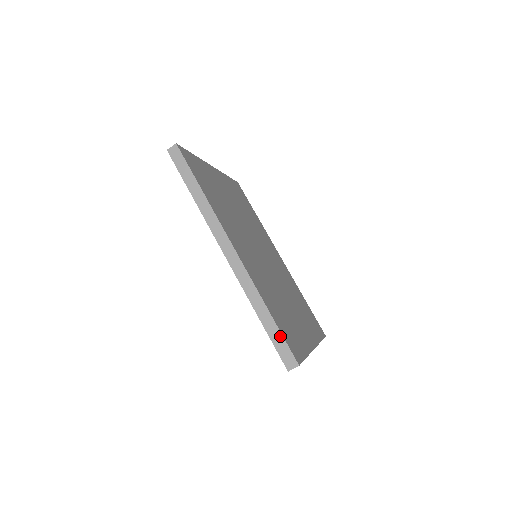
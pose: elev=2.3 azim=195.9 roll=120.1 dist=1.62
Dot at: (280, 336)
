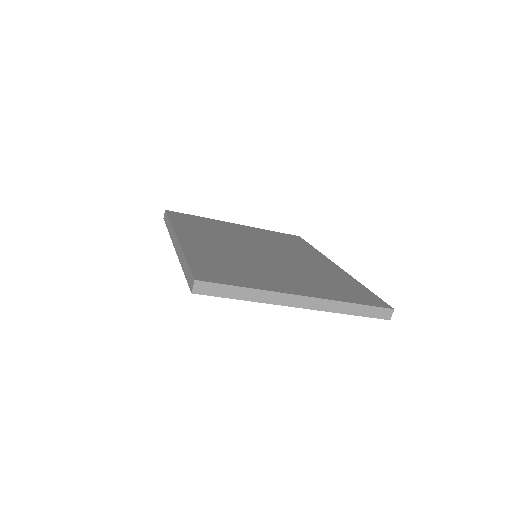
Dot at: (188, 269)
